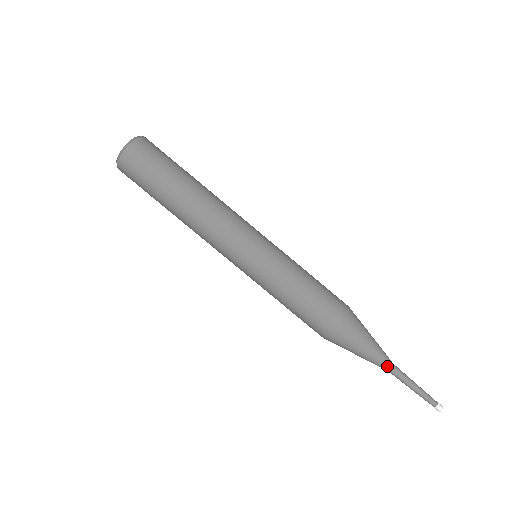
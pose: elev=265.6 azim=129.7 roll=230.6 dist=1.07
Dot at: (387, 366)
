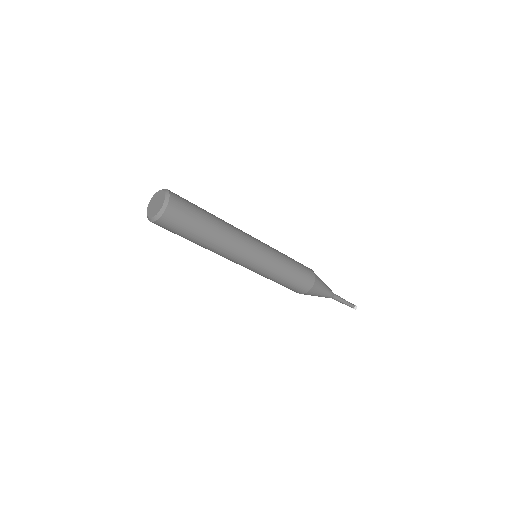
Dot at: occluded
